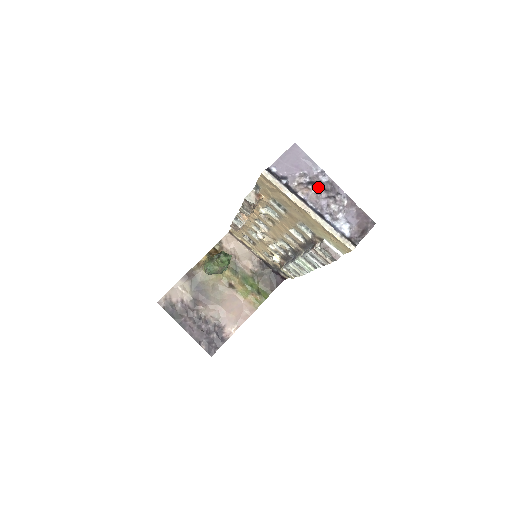
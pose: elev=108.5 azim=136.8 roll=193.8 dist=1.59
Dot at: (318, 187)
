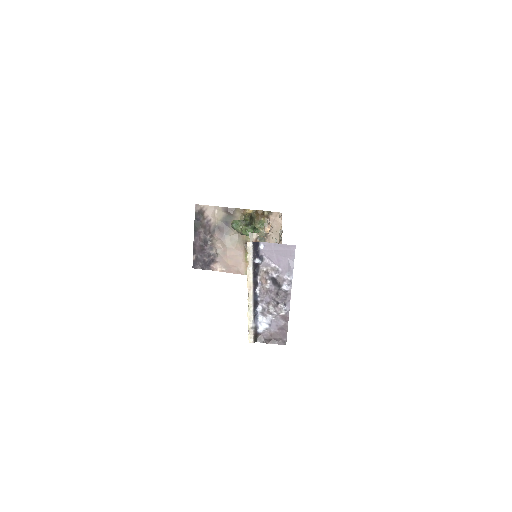
Dot at: (274, 287)
